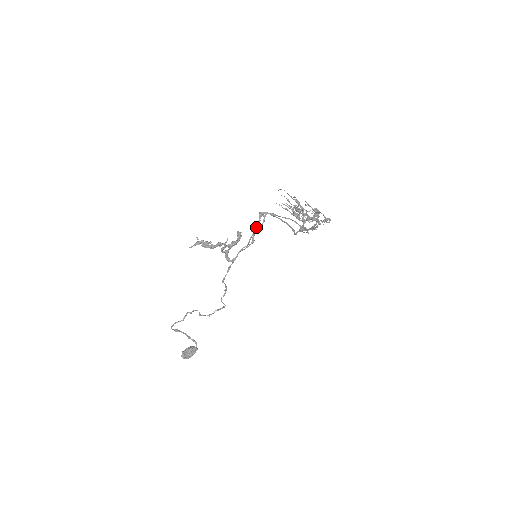
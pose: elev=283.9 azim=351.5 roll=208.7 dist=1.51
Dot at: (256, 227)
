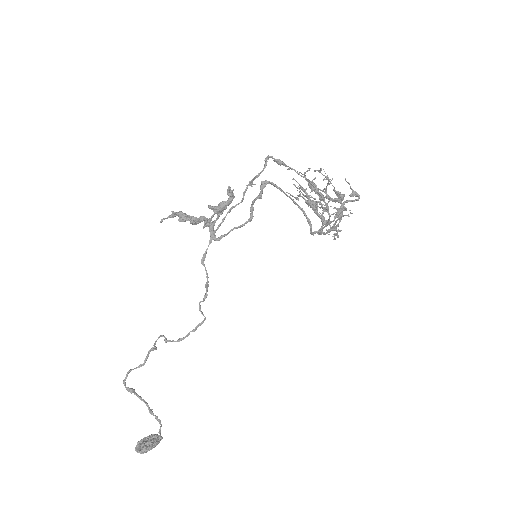
Dot at: (256, 199)
